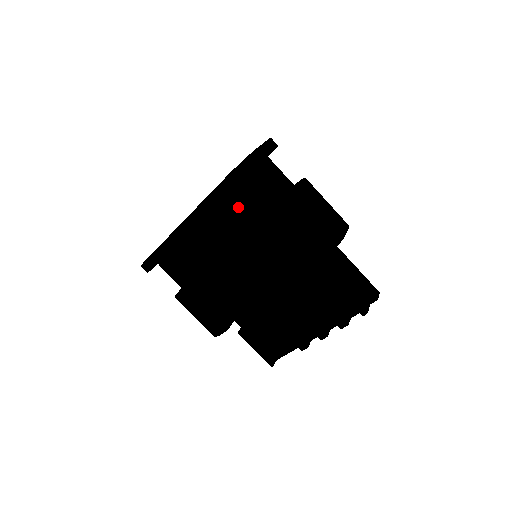
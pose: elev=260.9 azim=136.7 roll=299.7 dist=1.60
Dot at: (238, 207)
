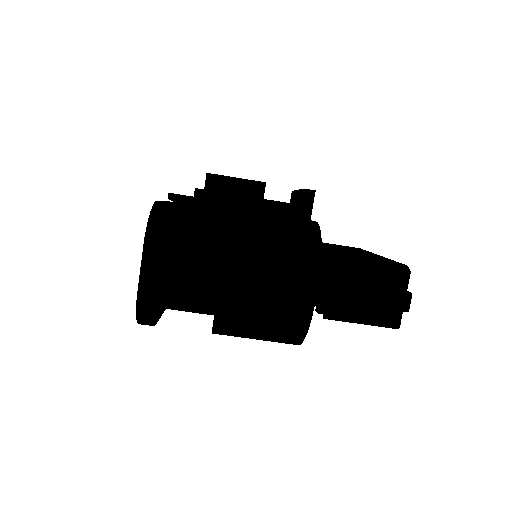
Dot at: occluded
